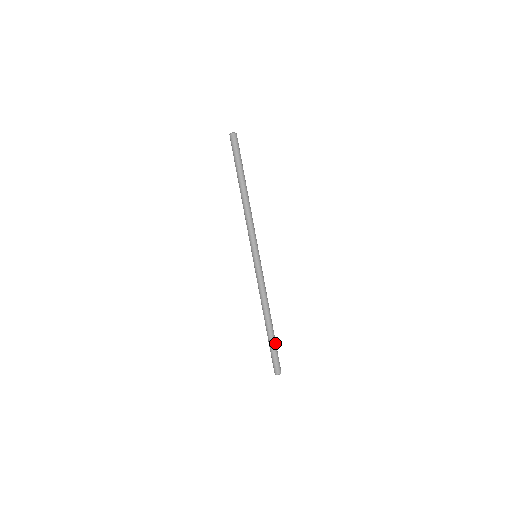
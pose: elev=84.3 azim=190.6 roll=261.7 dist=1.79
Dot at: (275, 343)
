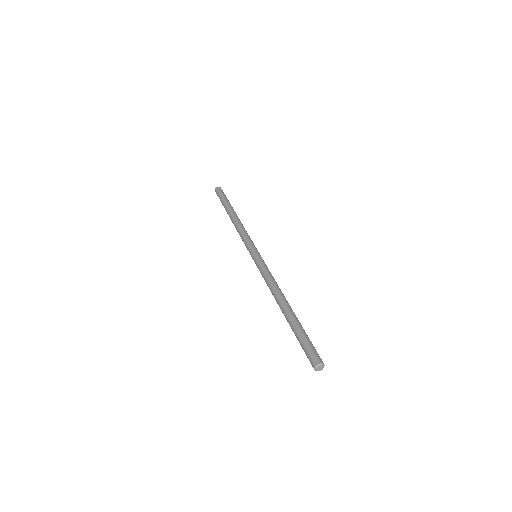
Dot at: (303, 330)
